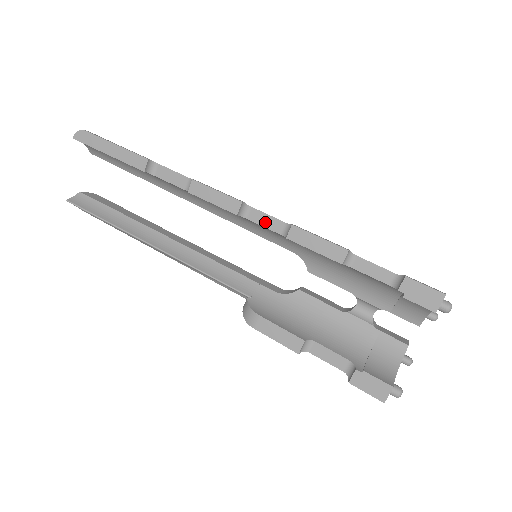
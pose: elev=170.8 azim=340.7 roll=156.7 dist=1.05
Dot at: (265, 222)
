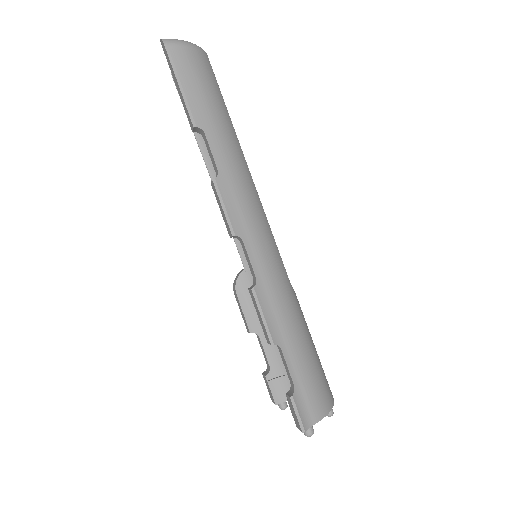
Dot at: (248, 260)
